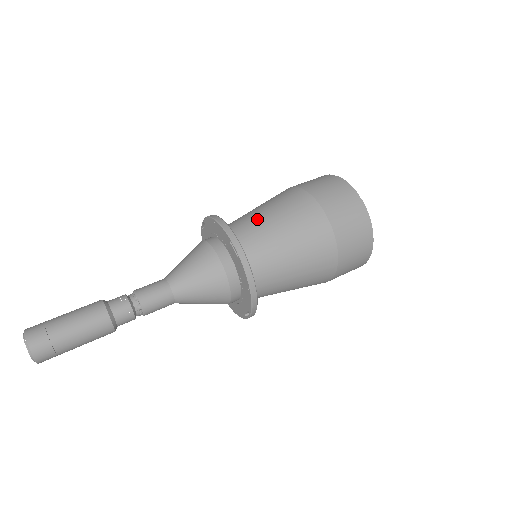
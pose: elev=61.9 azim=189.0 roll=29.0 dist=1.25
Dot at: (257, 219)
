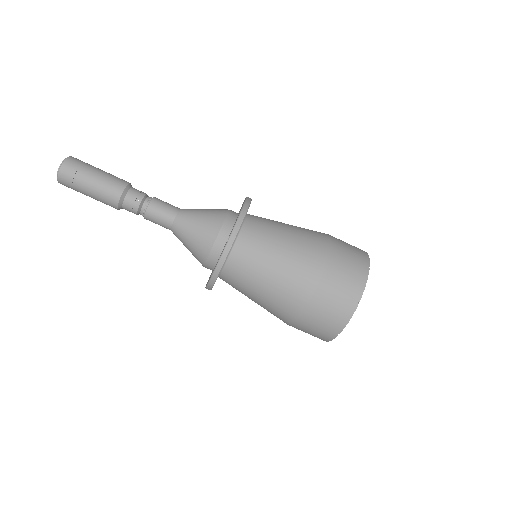
Dot at: (272, 238)
